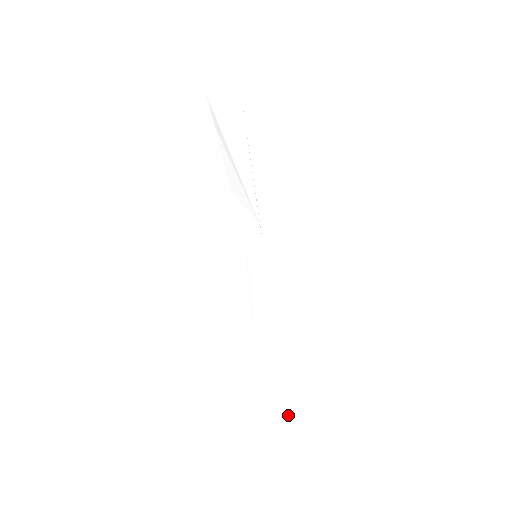
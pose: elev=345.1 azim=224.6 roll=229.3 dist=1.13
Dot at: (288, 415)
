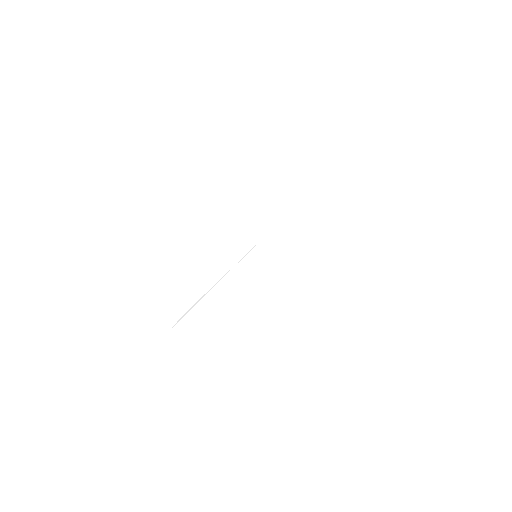
Dot at: (189, 333)
